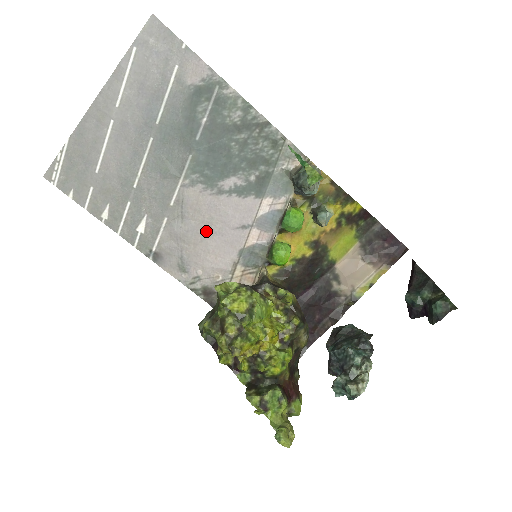
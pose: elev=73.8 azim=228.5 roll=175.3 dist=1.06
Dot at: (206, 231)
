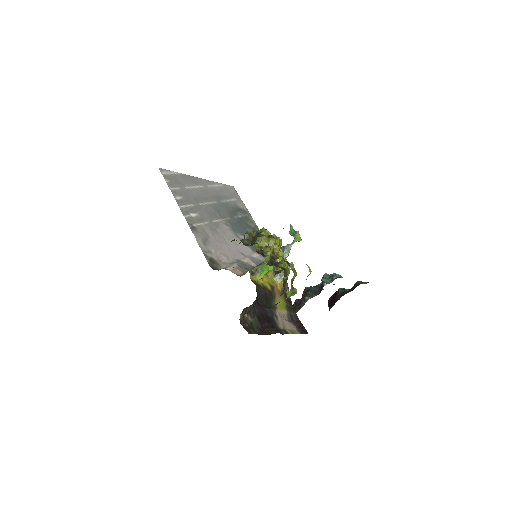
Dot at: (224, 241)
